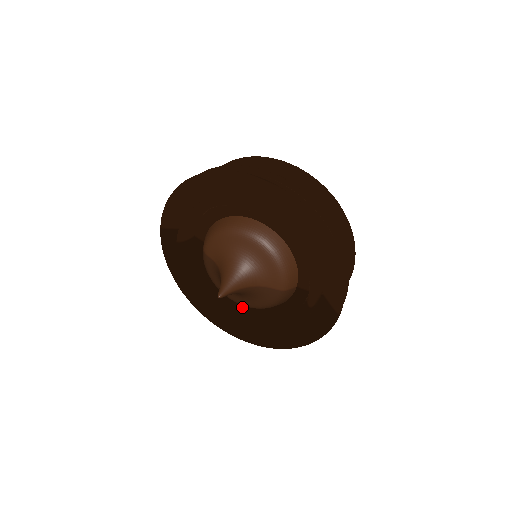
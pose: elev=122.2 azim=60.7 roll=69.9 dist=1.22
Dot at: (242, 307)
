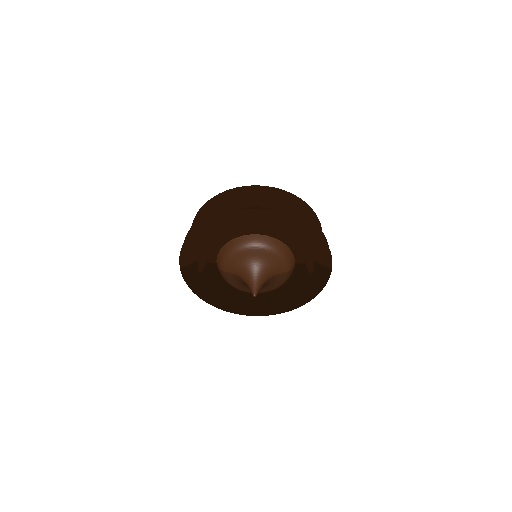
Dot at: (258, 294)
